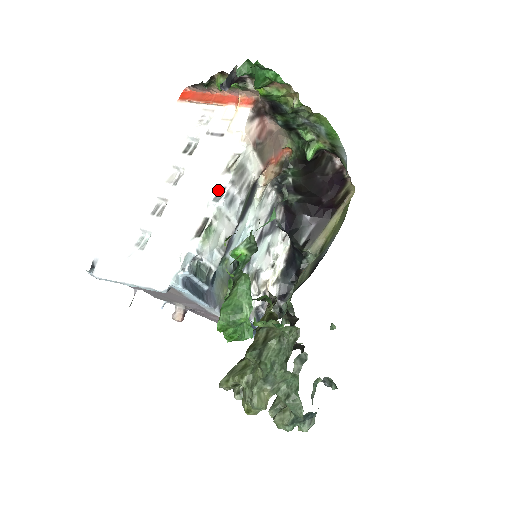
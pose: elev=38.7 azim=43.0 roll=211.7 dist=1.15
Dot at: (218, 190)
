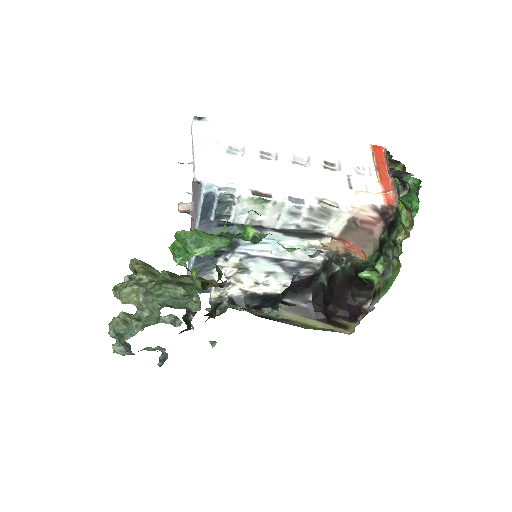
Dot at: (300, 198)
